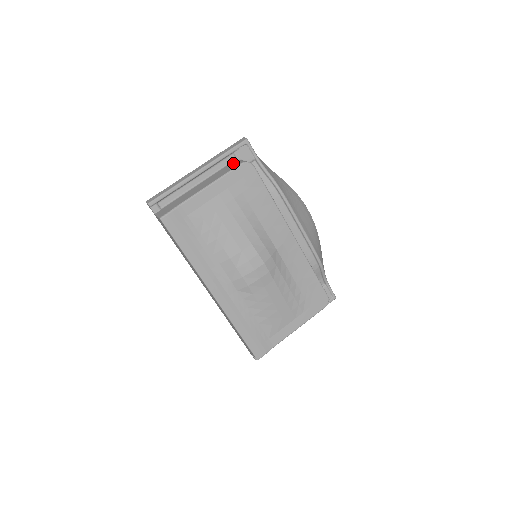
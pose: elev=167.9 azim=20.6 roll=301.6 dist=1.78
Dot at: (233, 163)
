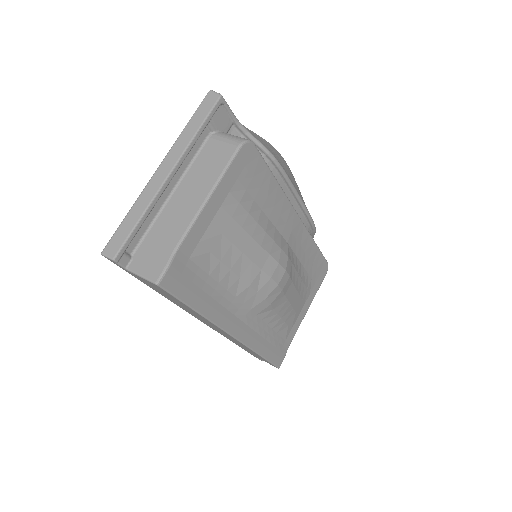
Dot at: (215, 143)
